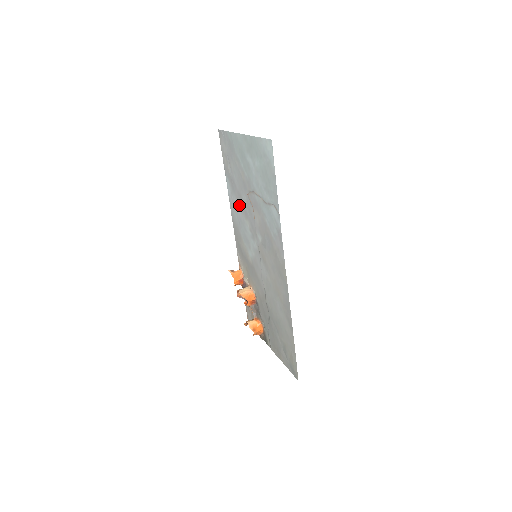
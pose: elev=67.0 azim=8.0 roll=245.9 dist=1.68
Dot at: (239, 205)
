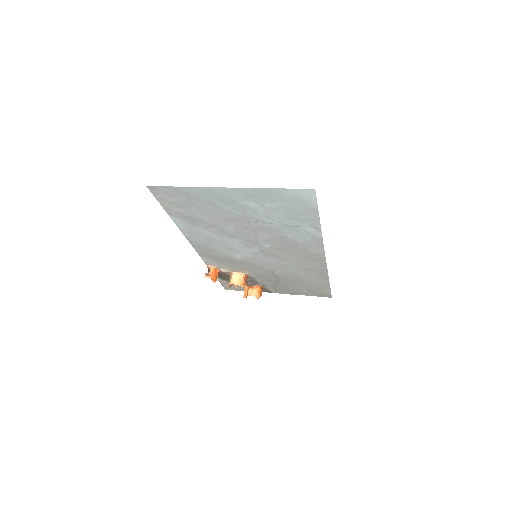
Dot at: (212, 232)
